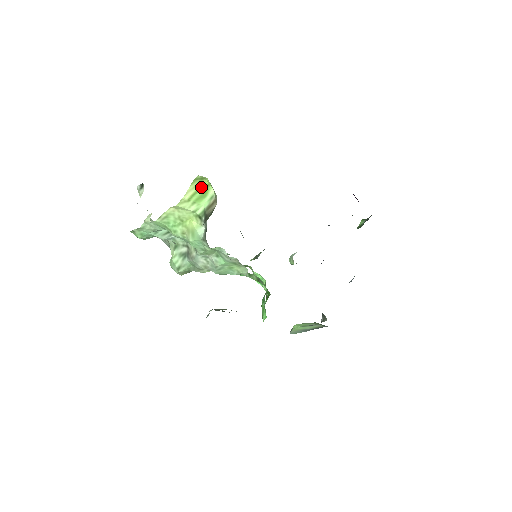
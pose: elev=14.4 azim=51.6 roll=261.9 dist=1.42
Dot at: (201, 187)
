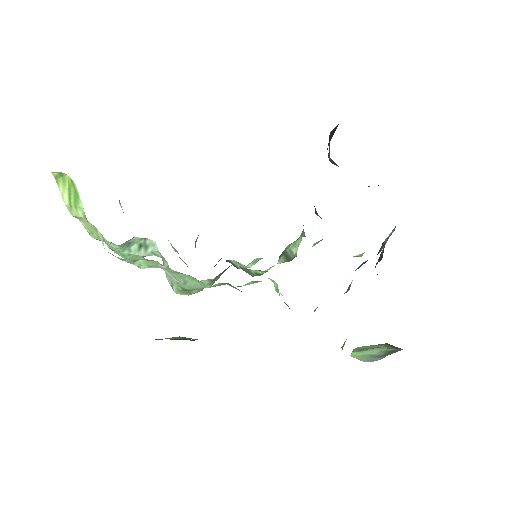
Dot at: (69, 185)
